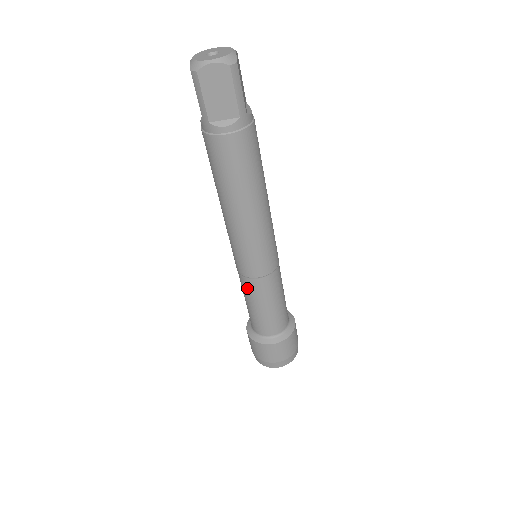
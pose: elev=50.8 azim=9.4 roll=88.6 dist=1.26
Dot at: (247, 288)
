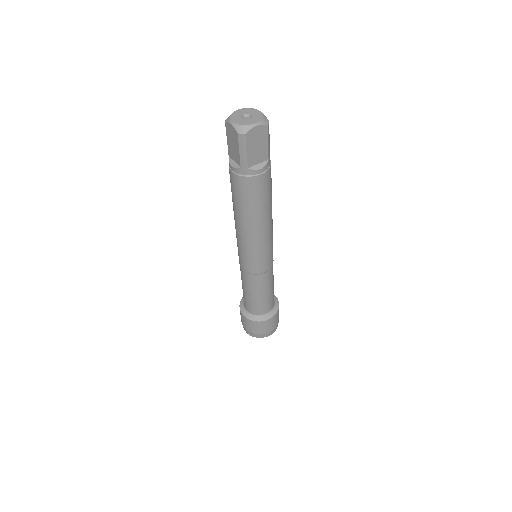
Dot at: occluded
